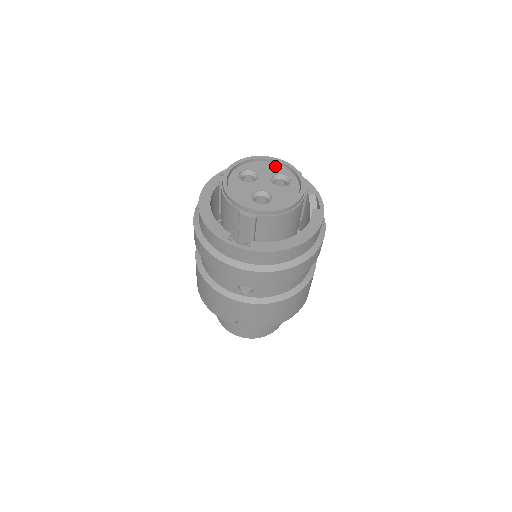
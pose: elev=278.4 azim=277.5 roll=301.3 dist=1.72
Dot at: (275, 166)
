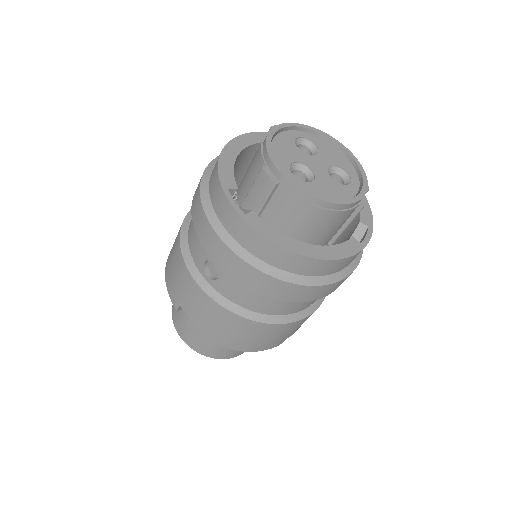
Dot at: (345, 160)
